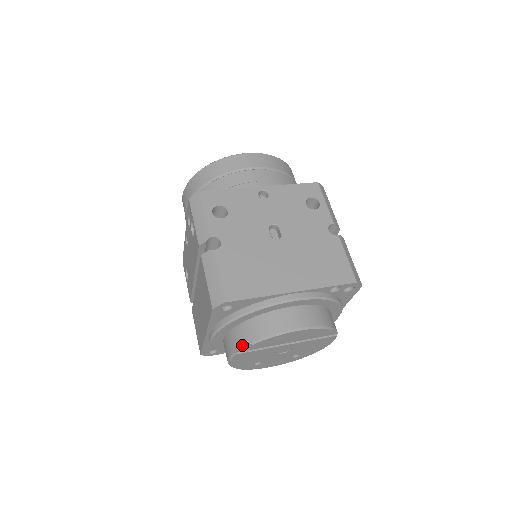
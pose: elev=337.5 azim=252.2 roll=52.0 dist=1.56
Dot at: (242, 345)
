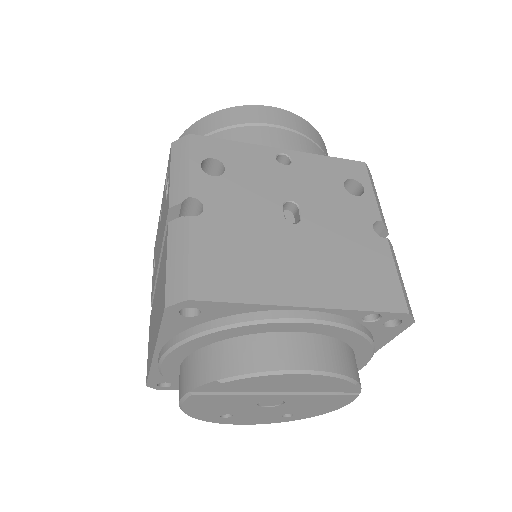
Dot at: (204, 380)
